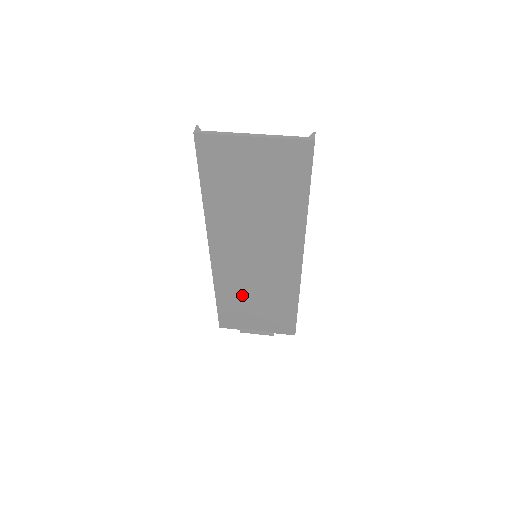
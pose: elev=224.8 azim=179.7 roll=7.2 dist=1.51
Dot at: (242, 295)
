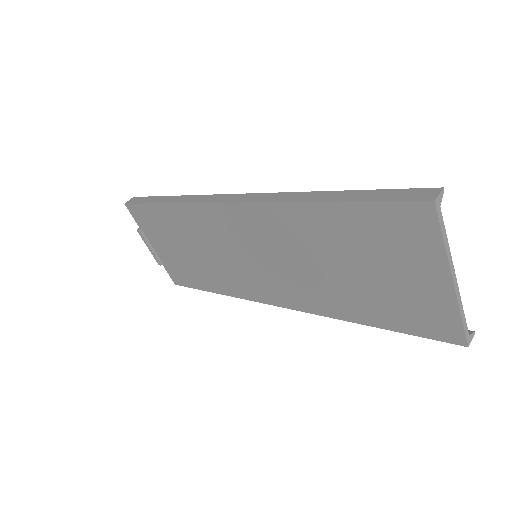
Dot at: (190, 236)
